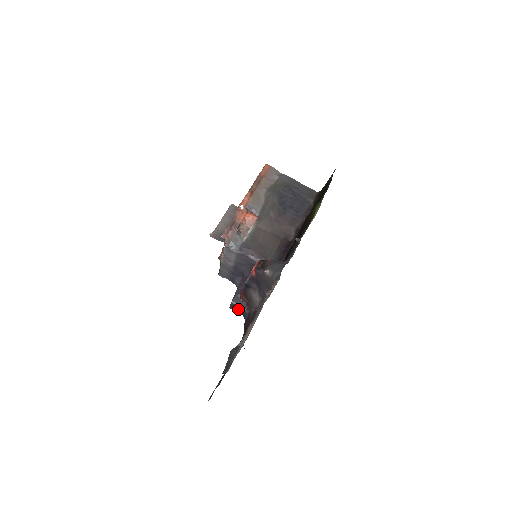
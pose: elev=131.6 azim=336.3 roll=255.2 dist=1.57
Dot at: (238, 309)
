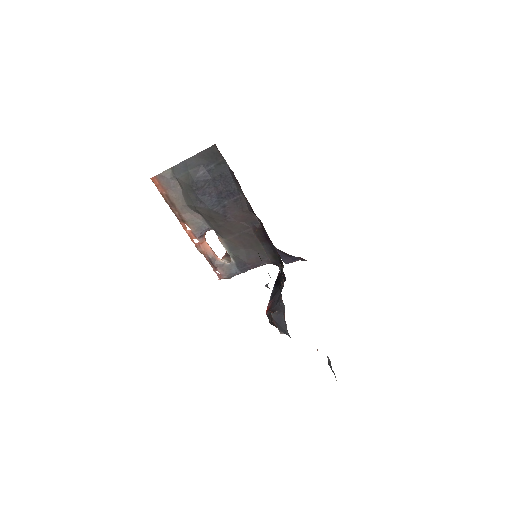
Dot at: (295, 261)
